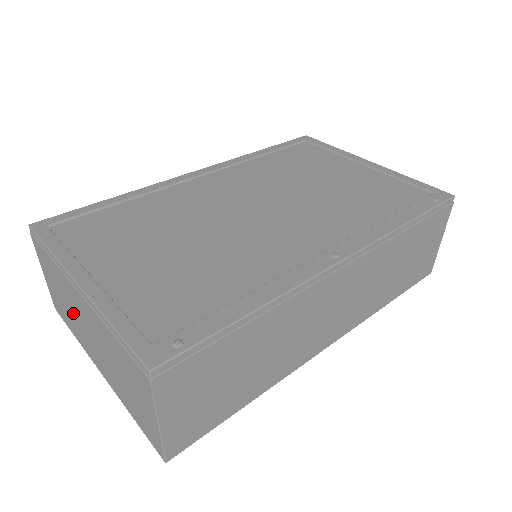
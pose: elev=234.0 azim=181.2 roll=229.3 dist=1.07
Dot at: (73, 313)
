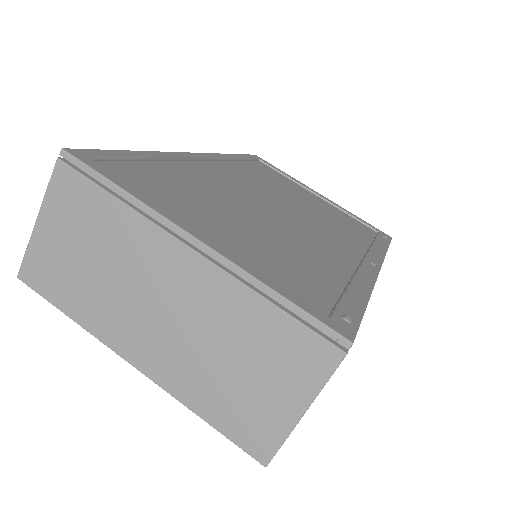
Dot at: (117, 280)
